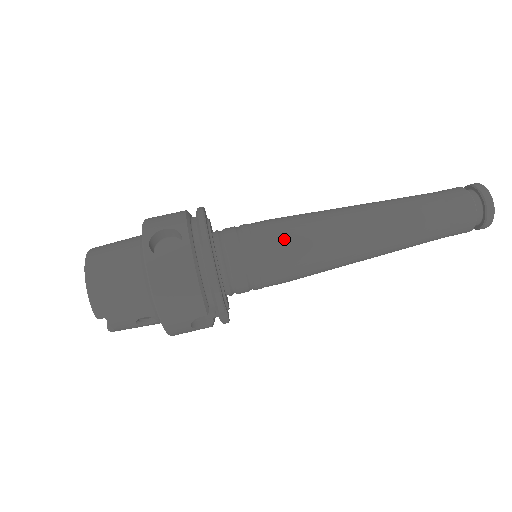
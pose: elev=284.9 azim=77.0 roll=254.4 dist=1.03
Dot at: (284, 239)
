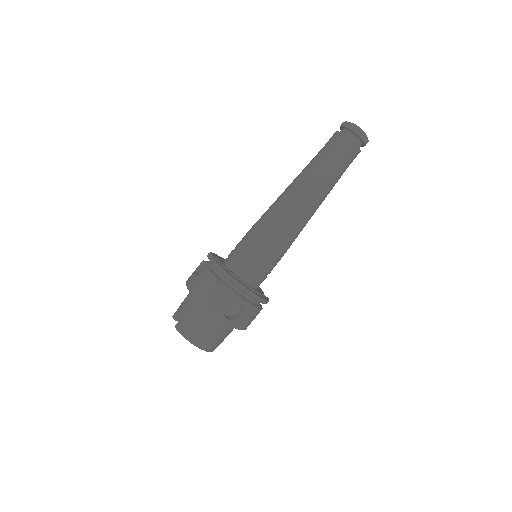
Dot at: (277, 251)
